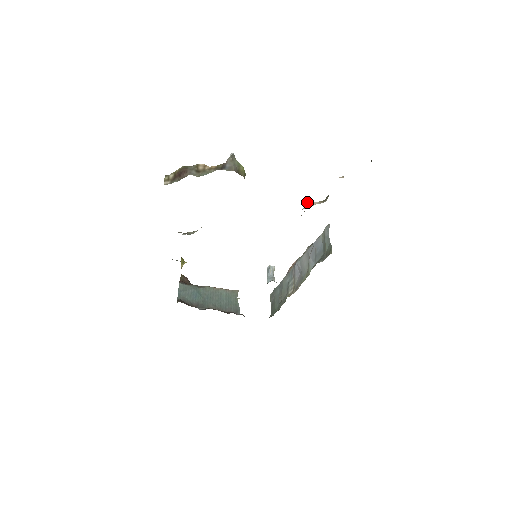
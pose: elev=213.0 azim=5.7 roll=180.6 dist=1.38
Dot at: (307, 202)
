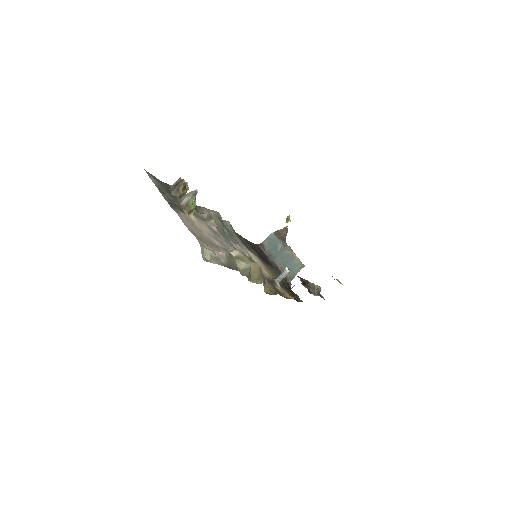
Dot at: (235, 250)
